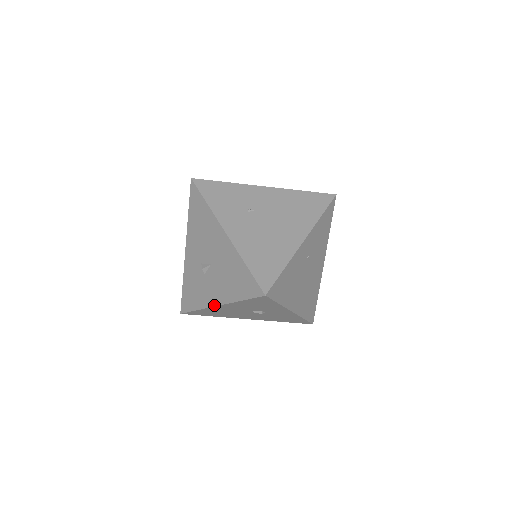
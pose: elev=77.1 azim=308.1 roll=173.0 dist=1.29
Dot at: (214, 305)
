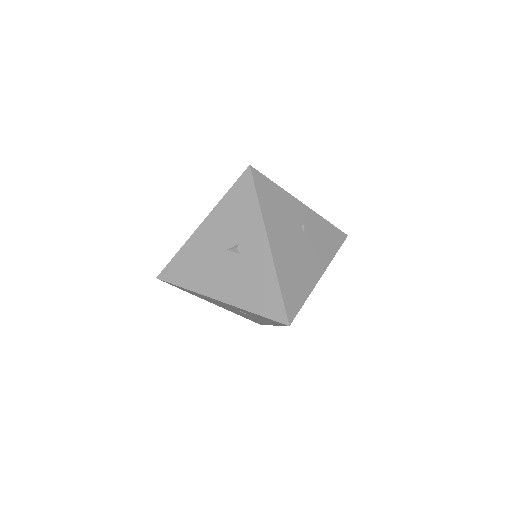
Dot at: (198, 228)
